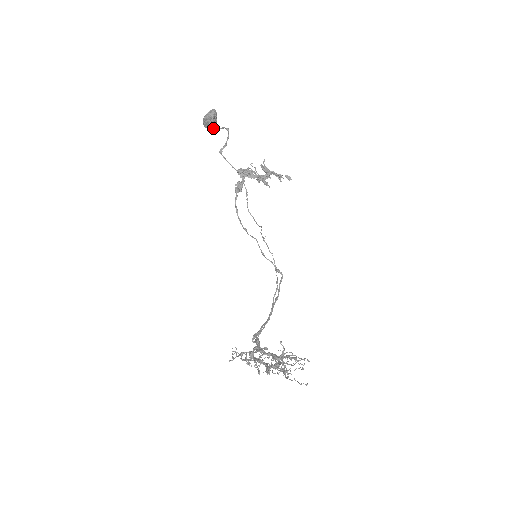
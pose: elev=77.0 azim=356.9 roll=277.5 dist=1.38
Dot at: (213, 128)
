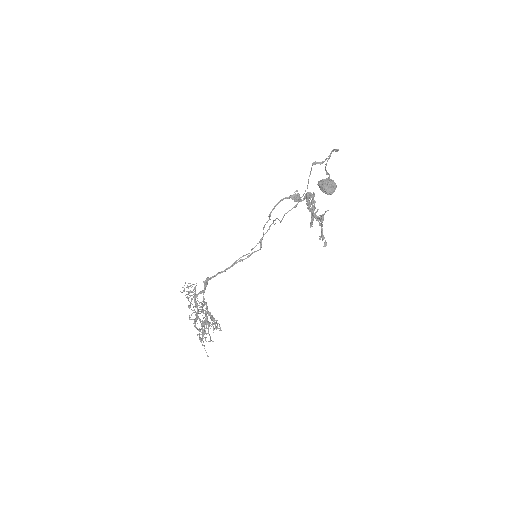
Dot at: (325, 169)
